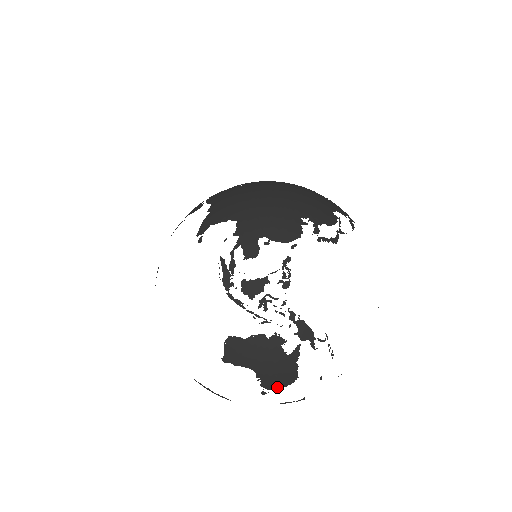
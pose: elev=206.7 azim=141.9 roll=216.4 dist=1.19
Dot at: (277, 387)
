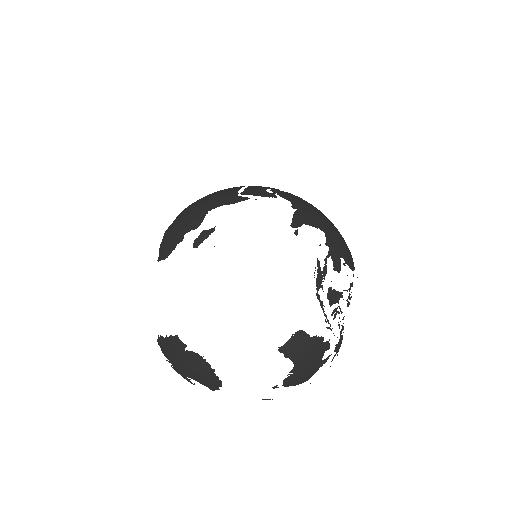
Dot at: (290, 384)
